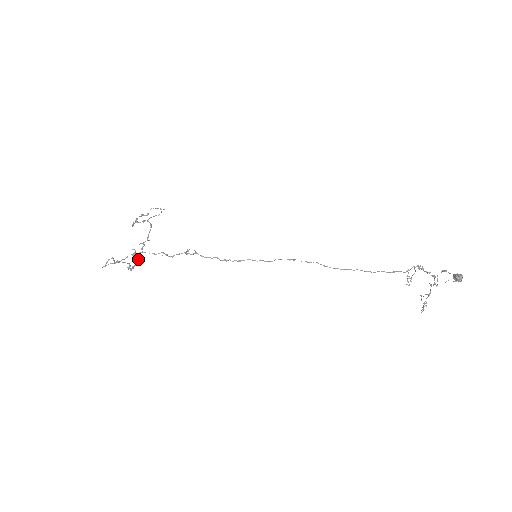
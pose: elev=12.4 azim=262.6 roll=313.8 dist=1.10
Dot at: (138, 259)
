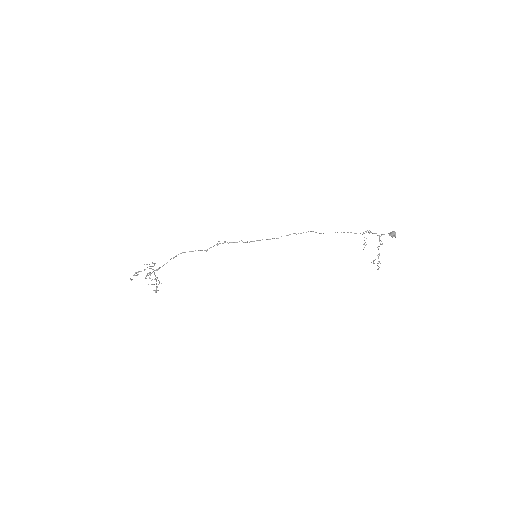
Dot at: (156, 288)
